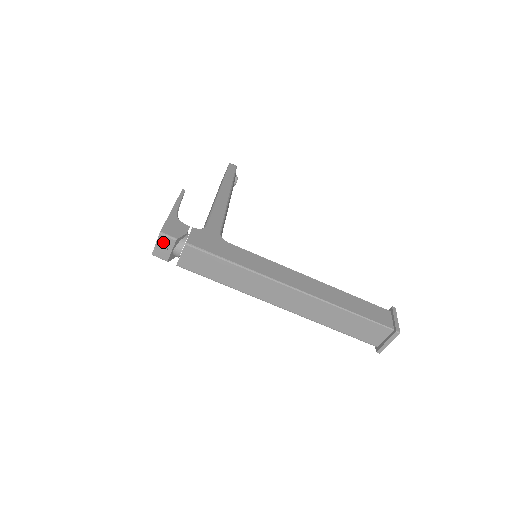
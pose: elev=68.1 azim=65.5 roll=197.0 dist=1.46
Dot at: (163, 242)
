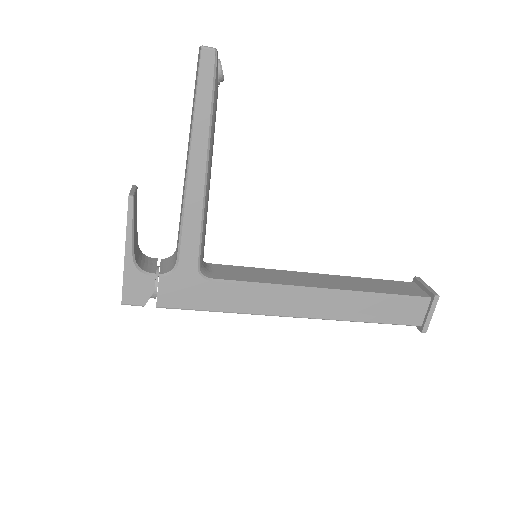
Dot at: occluded
